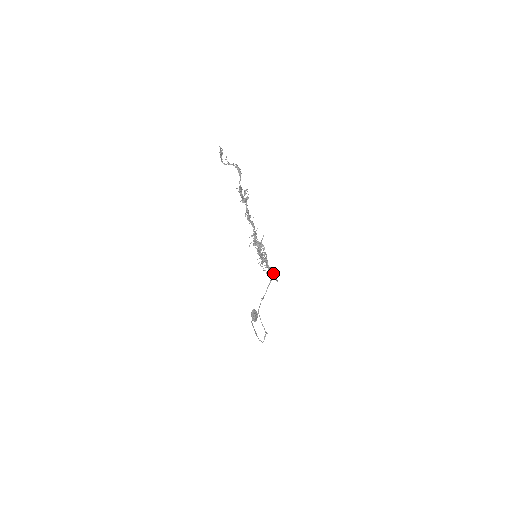
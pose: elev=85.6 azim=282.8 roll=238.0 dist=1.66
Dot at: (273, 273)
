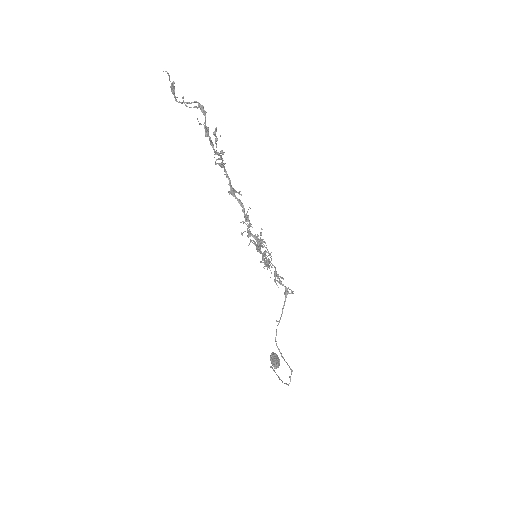
Dot at: (287, 288)
